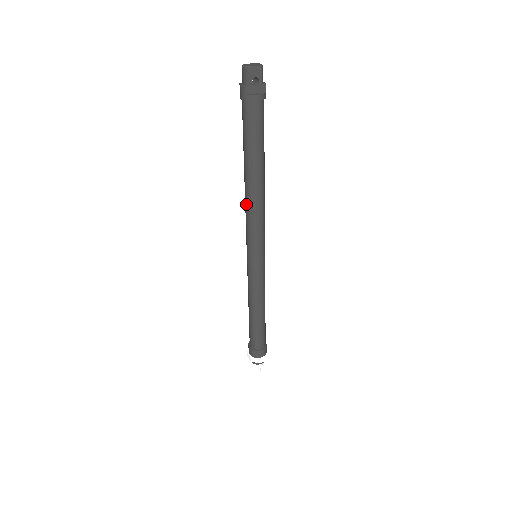
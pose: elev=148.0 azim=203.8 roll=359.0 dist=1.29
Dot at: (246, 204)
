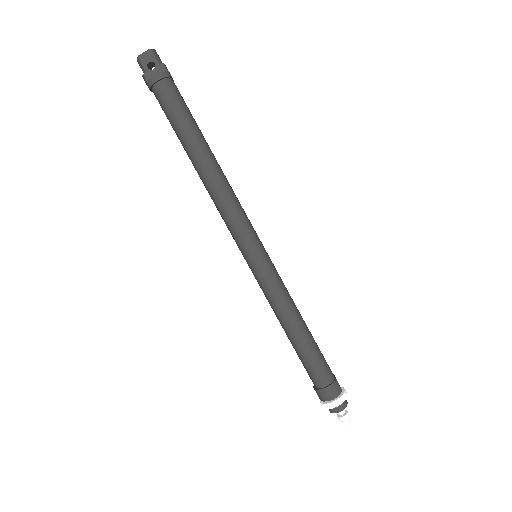
Dot at: (210, 196)
